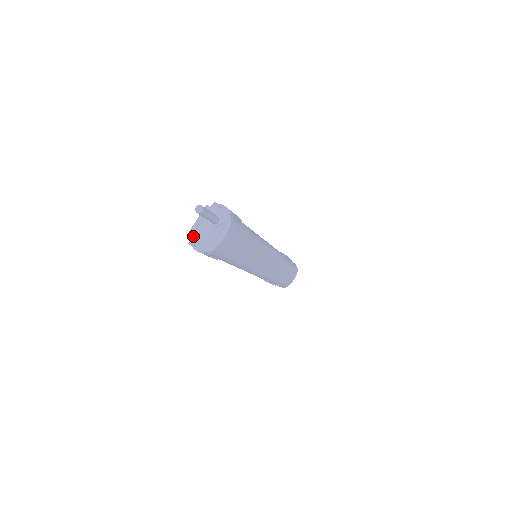
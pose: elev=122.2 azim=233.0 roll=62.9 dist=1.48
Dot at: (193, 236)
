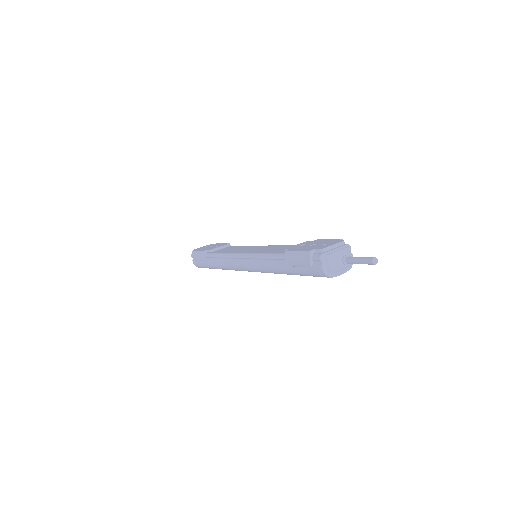
Dot at: (328, 256)
